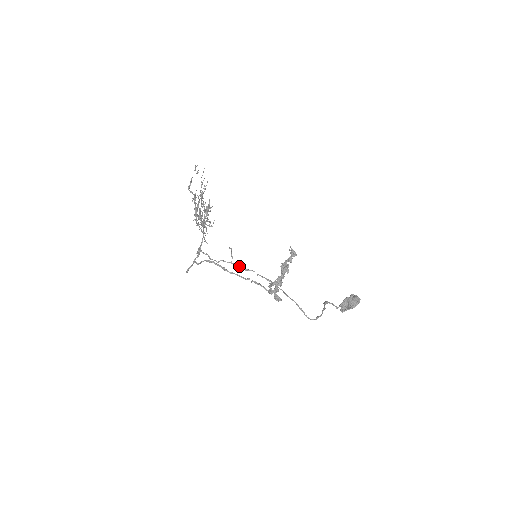
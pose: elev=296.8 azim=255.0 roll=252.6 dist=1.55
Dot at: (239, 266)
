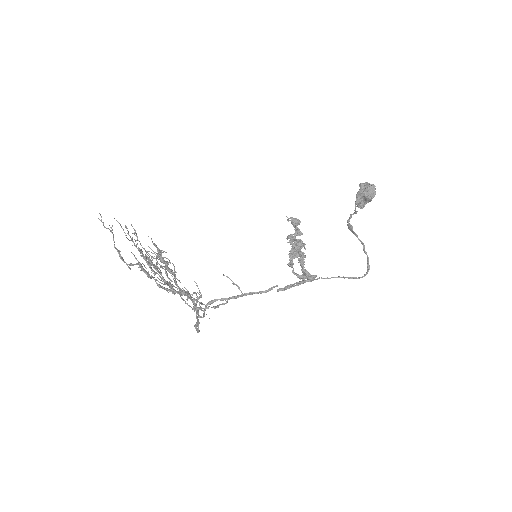
Dot at: occluded
